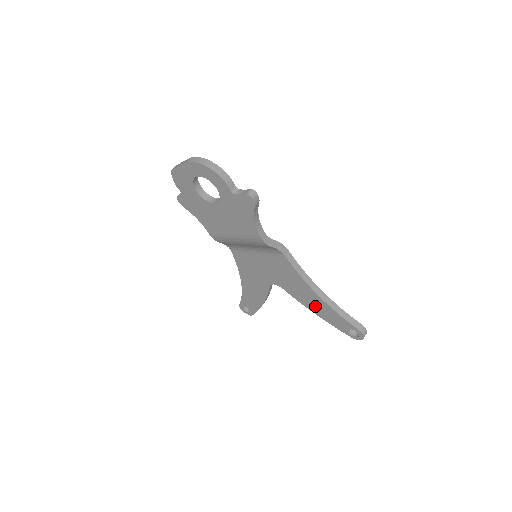
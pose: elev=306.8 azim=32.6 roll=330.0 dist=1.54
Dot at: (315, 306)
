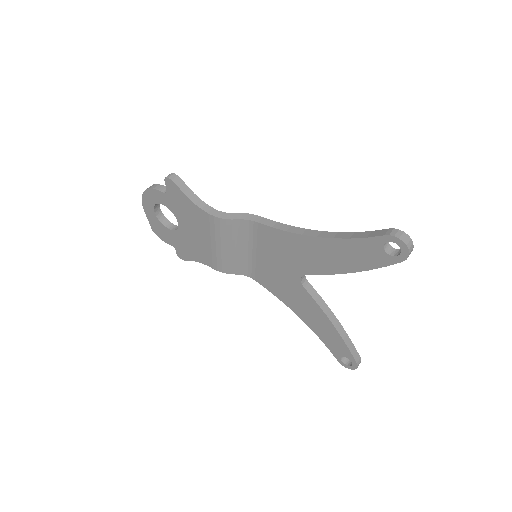
Dot at: (336, 259)
